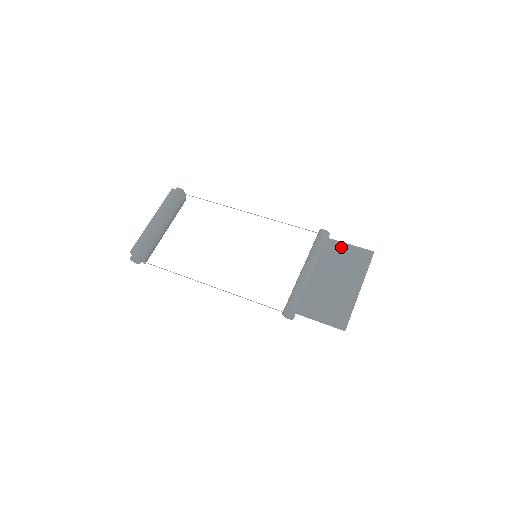
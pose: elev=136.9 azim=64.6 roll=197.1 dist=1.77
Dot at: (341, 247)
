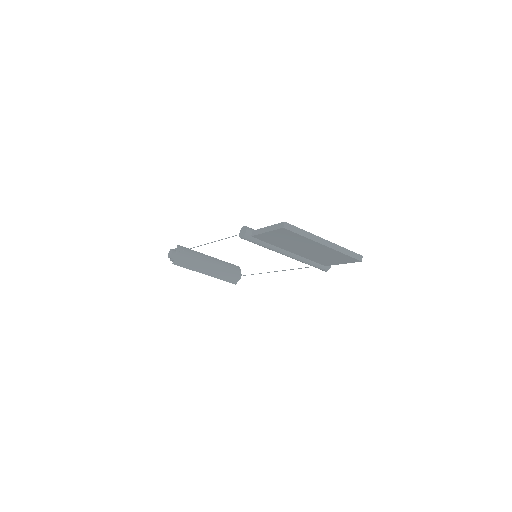
Dot at: occluded
